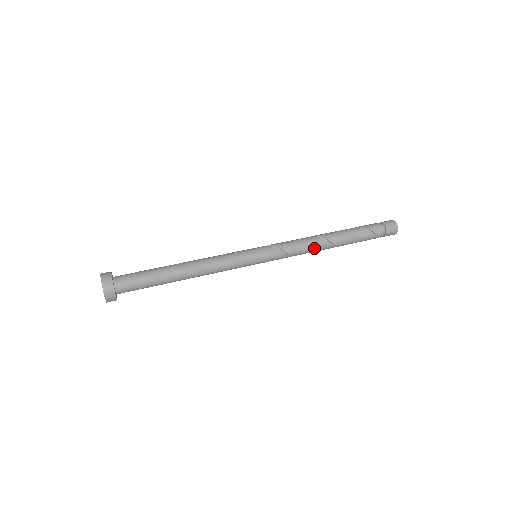
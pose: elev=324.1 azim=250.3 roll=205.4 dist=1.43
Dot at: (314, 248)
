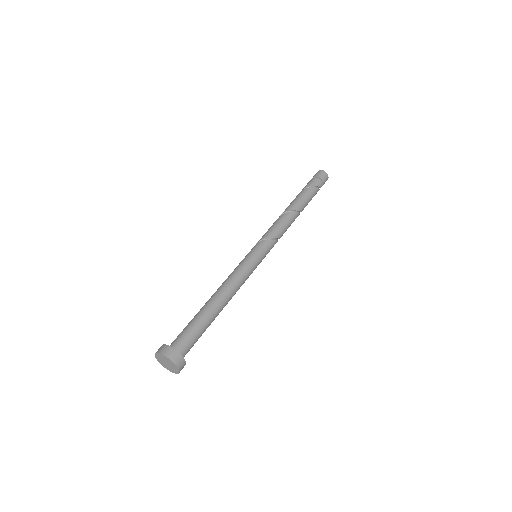
Dot at: (289, 223)
